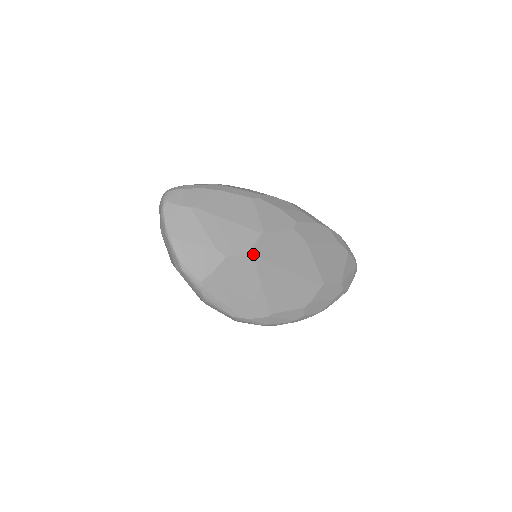
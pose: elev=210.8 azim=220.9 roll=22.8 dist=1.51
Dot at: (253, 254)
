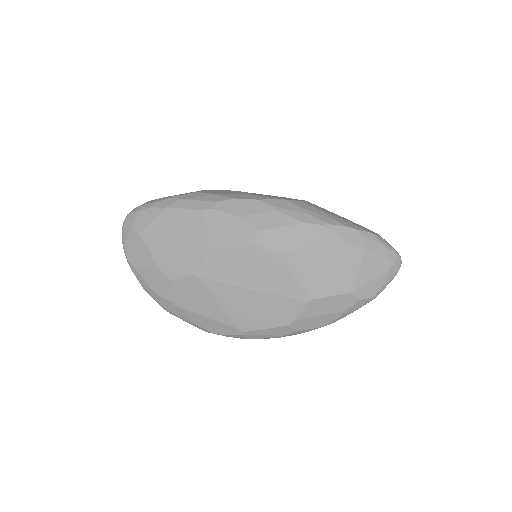
Dot at: (200, 276)
